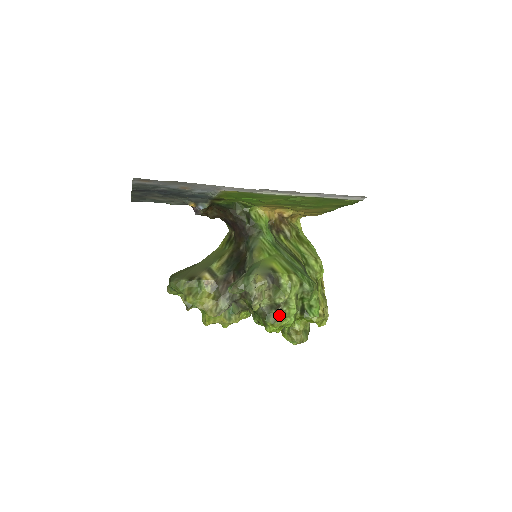
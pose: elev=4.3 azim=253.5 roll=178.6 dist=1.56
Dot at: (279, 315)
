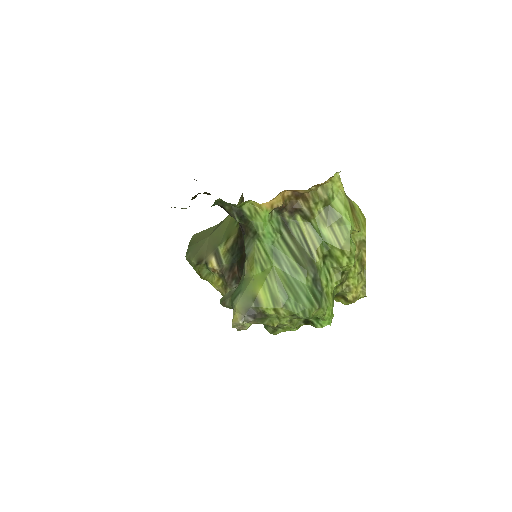
Dot at: (276, 329)
